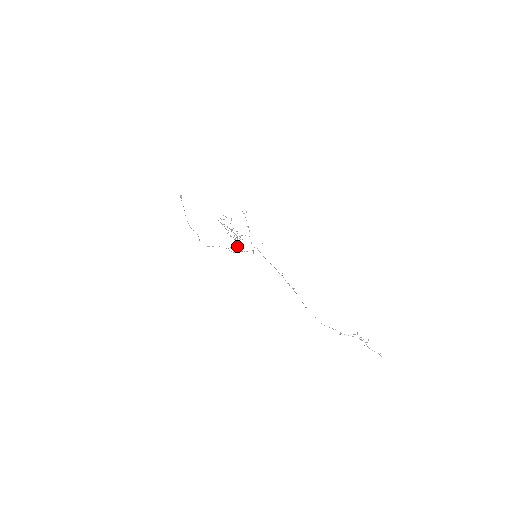
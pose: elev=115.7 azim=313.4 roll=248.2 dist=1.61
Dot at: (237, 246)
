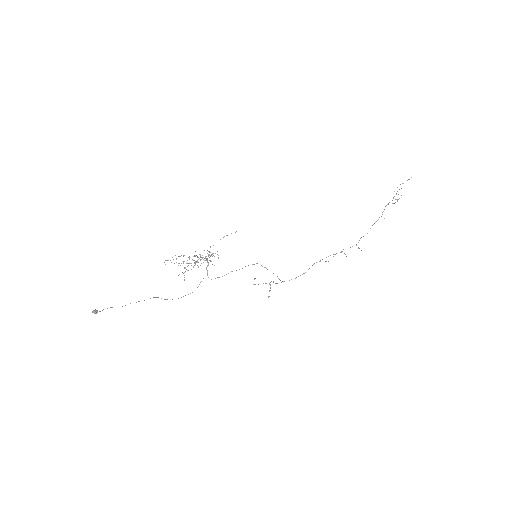
Dot at: occluded
